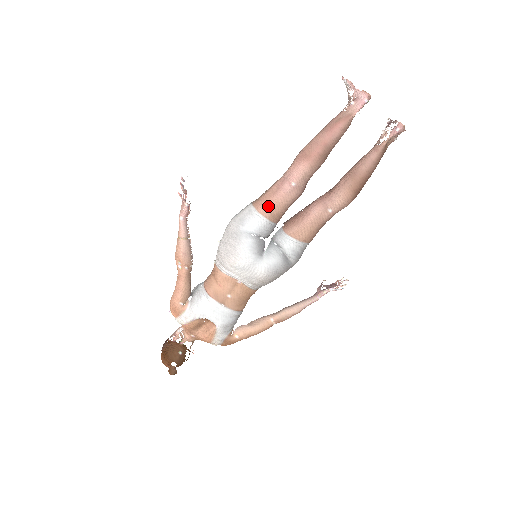
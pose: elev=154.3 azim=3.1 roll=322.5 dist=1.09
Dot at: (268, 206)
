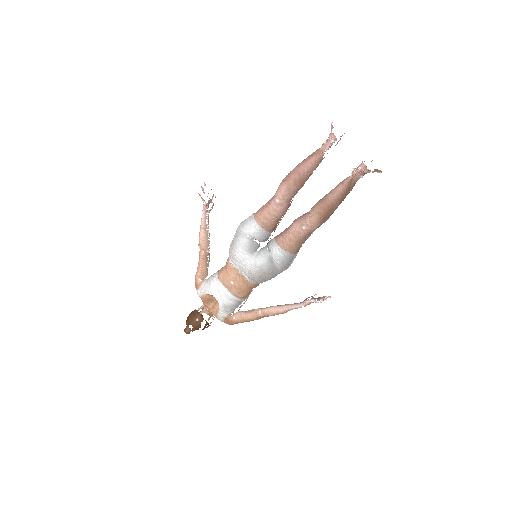
Dot at: (260, 215)
